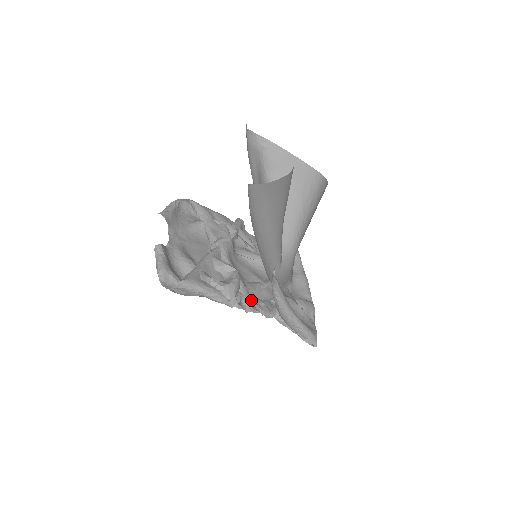
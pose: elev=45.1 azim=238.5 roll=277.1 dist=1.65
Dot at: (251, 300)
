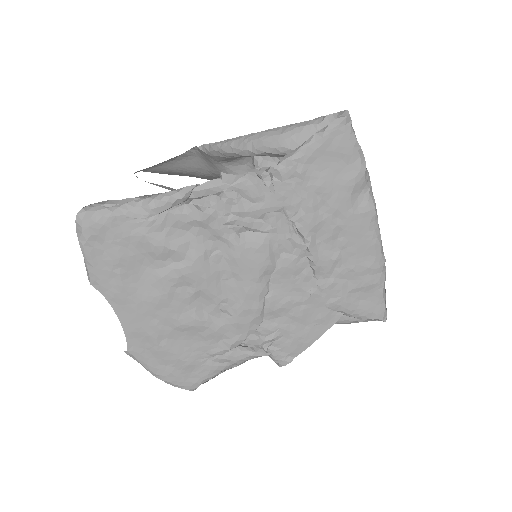
Dot at: occluded
